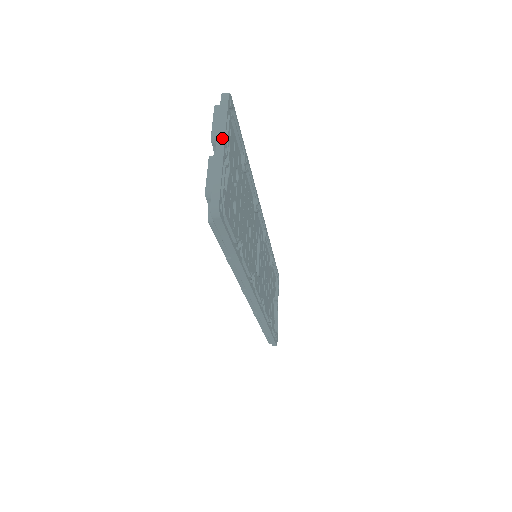
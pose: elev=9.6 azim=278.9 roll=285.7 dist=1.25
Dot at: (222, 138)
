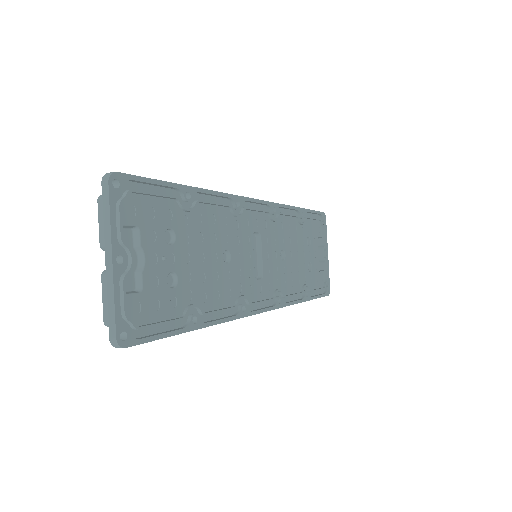
Dot at: (109, 248)
